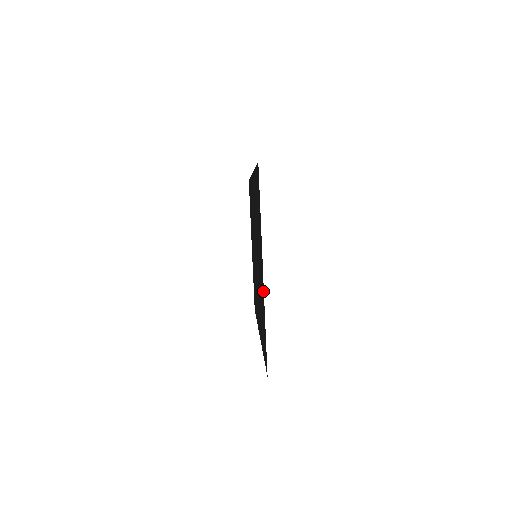
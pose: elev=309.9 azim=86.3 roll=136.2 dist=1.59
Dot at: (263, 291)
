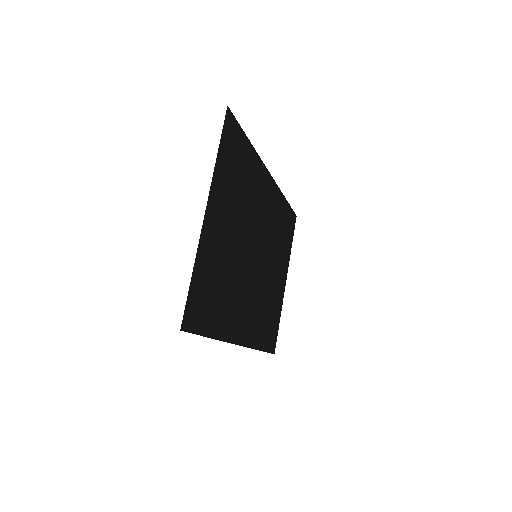
Dot at: (204, 235)
